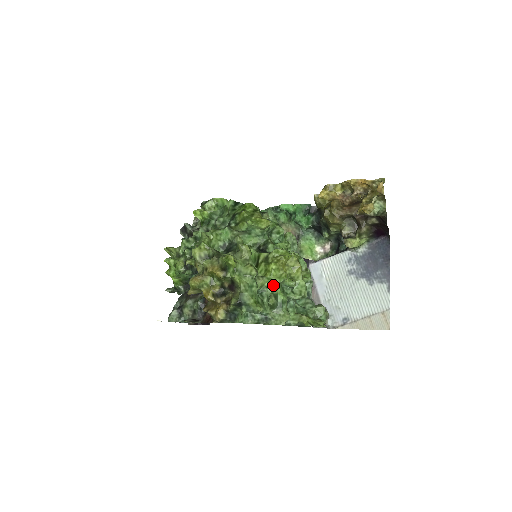
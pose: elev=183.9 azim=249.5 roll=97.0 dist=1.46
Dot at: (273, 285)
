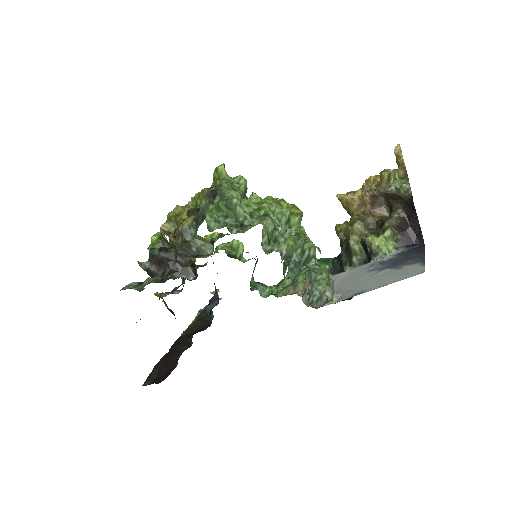
Dot at: (262, 204)
